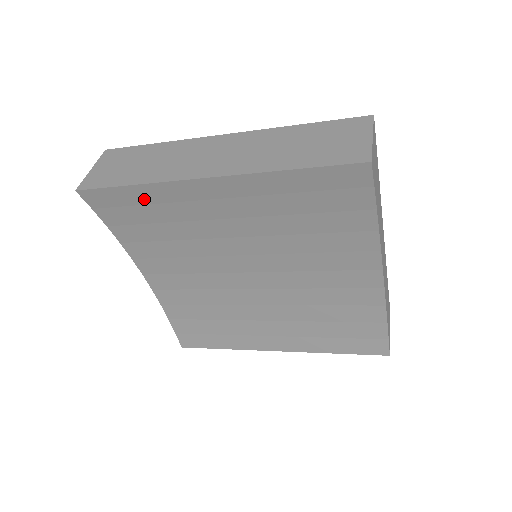
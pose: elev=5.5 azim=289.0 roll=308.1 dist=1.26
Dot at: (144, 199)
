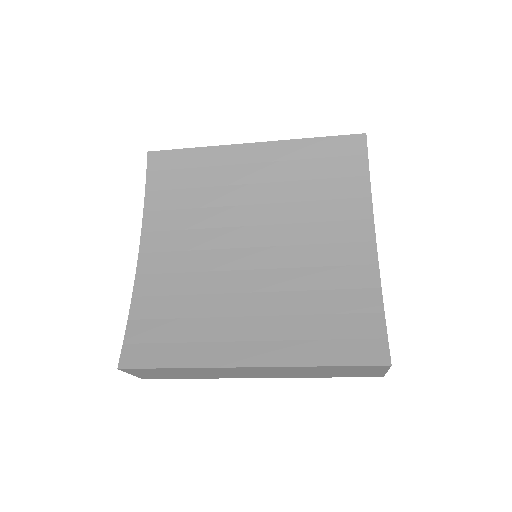
Dot at: (196, 162)
